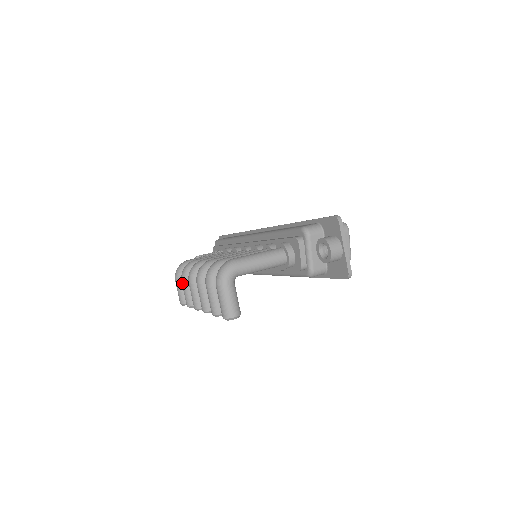
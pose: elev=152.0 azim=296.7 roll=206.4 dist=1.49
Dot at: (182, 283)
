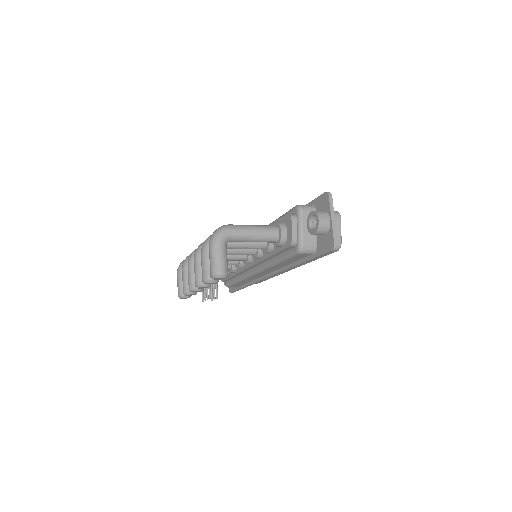
Dot at: (182, 270)
